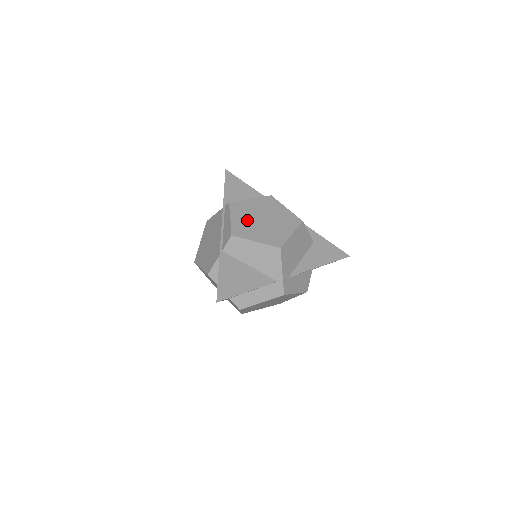
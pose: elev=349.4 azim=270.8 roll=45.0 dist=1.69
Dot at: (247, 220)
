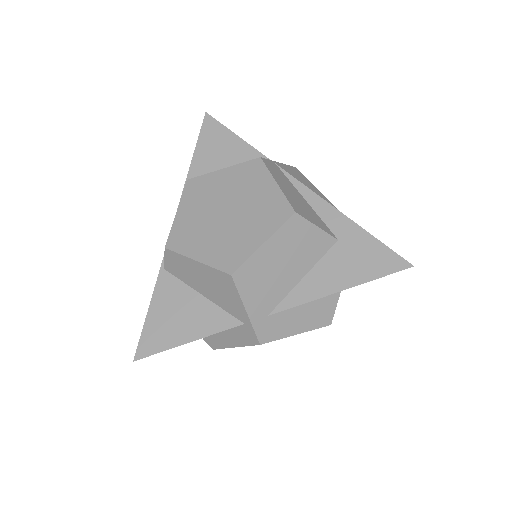
Dot at: (200, 215)
